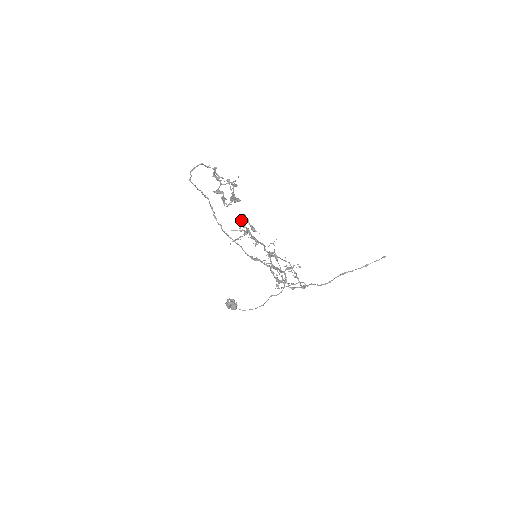
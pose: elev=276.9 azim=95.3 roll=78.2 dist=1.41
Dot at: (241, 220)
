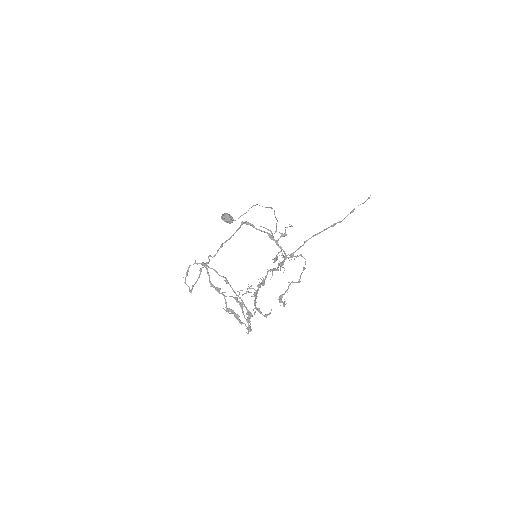
Dot at: occluded
